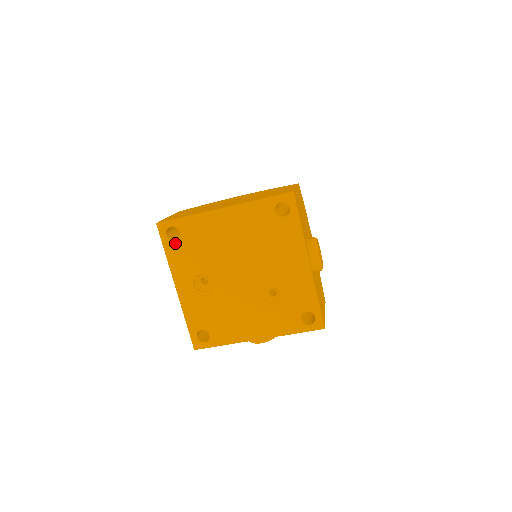
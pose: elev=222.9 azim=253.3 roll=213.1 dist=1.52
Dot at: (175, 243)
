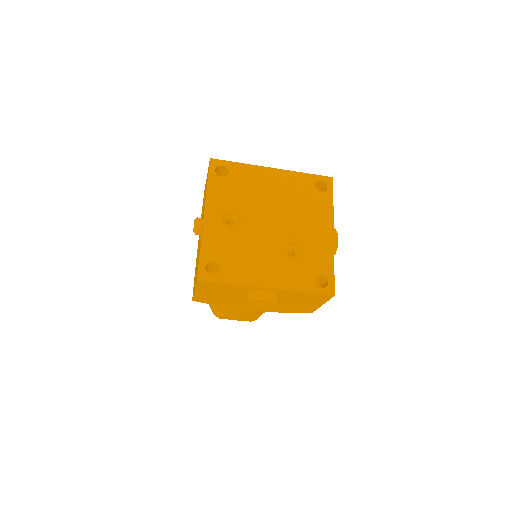
Dot at: (220, 179)
